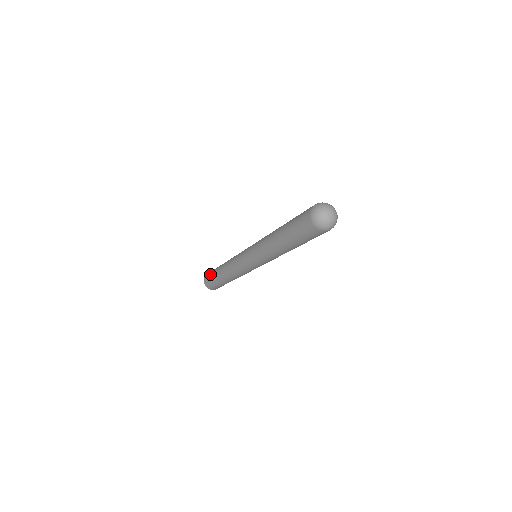
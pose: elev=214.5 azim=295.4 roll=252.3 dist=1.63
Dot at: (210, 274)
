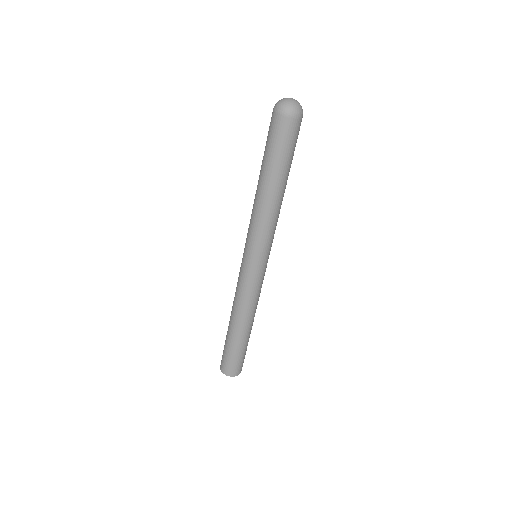
Dot at: occluded
